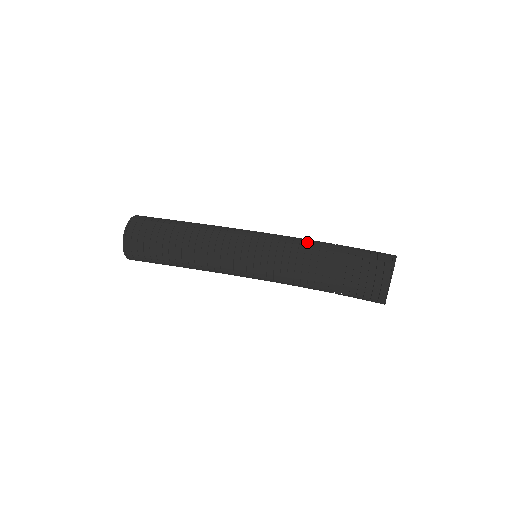
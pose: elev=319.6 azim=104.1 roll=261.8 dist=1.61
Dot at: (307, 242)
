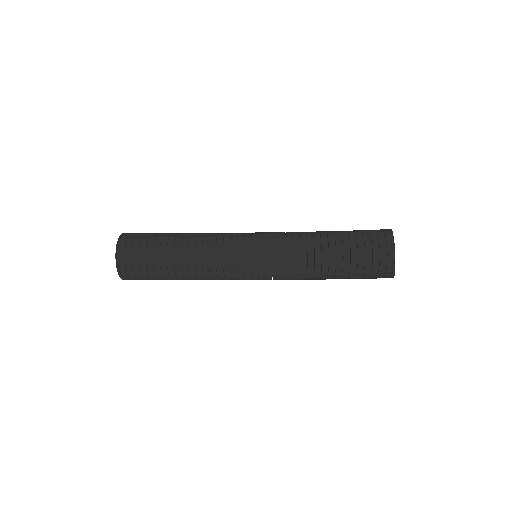
Dot at: occluded
